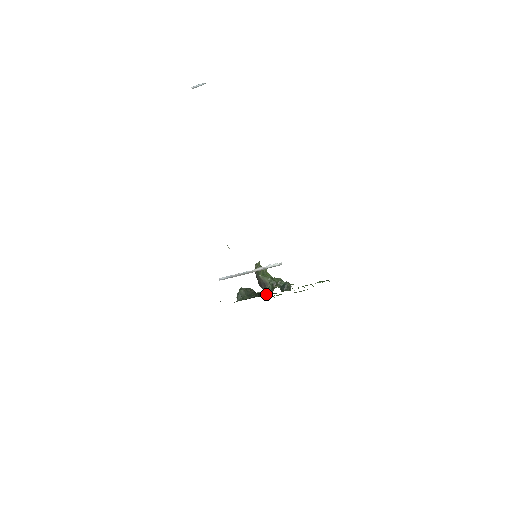
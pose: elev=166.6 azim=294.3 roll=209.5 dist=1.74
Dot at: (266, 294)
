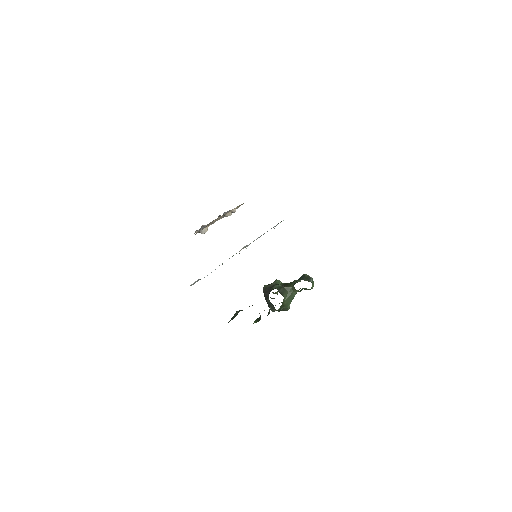
Dot at: occluded
